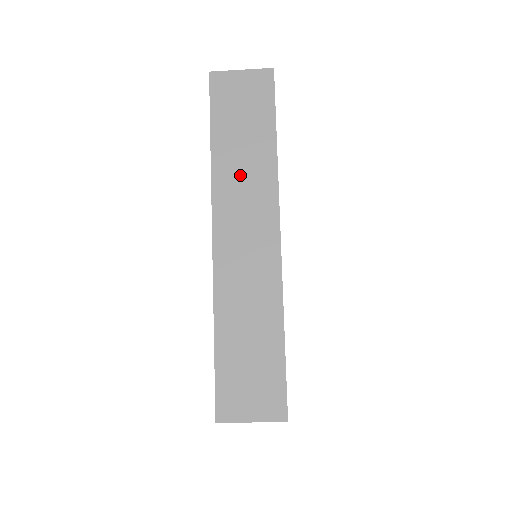
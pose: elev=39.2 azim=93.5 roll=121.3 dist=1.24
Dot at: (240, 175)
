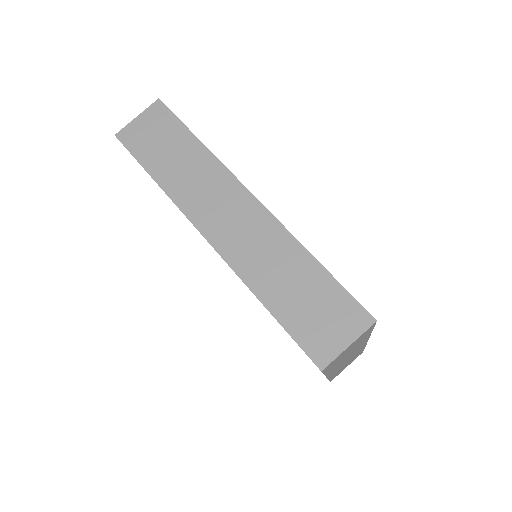
Dot at: (190, 180)
